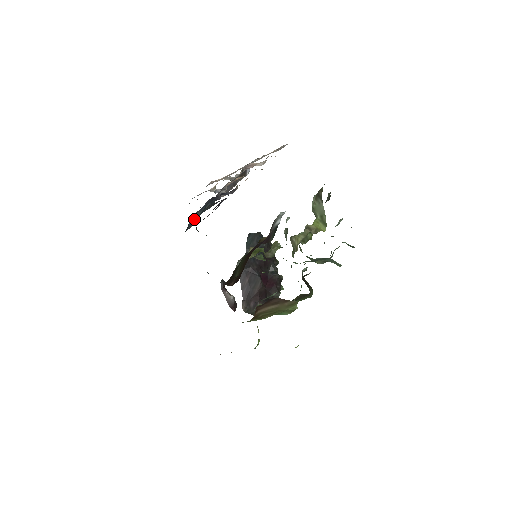
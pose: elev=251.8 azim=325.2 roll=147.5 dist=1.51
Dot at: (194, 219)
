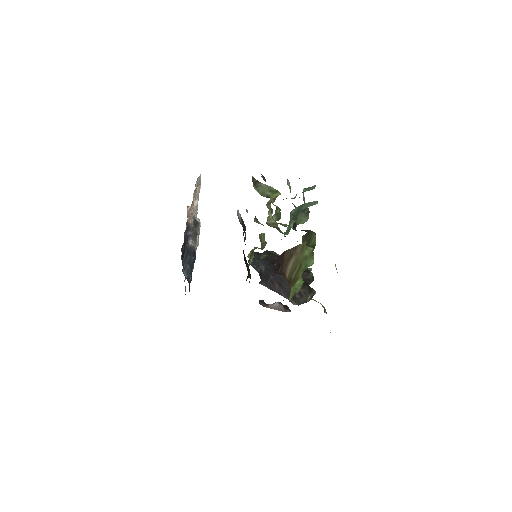
Dot at: (188, 273)
